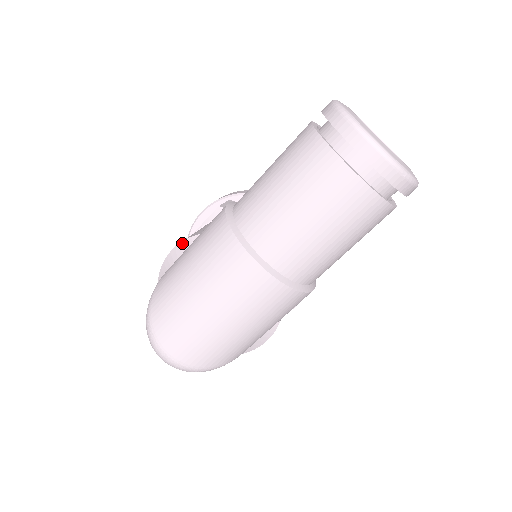
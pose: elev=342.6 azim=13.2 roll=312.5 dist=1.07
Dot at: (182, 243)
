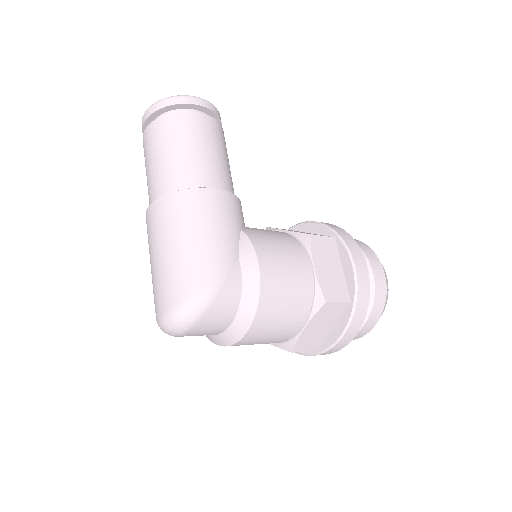
Dot at: occluded
